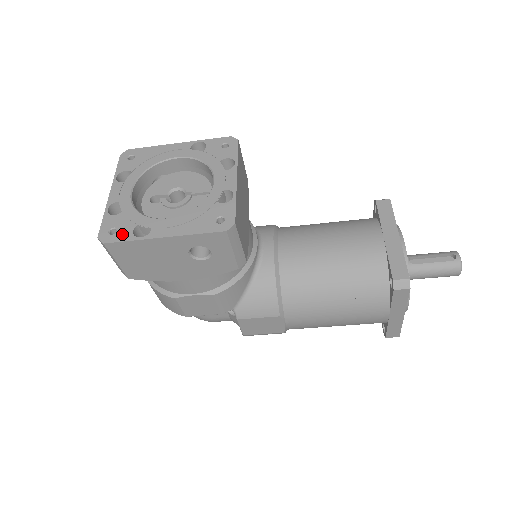
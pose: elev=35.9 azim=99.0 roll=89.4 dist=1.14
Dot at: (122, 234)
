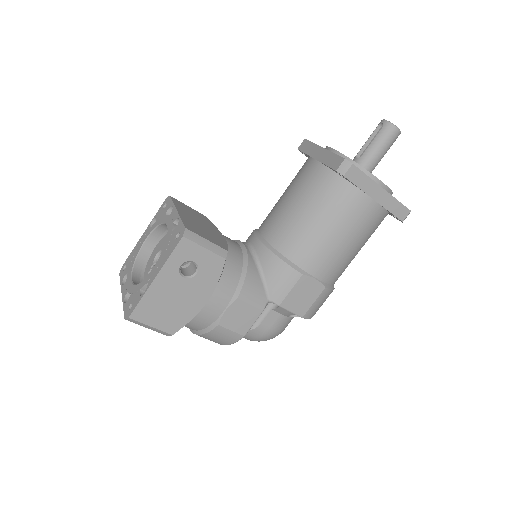
Dot at: (135, 302)
